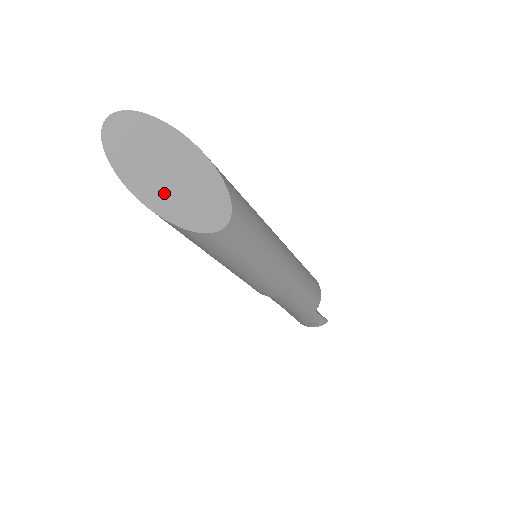
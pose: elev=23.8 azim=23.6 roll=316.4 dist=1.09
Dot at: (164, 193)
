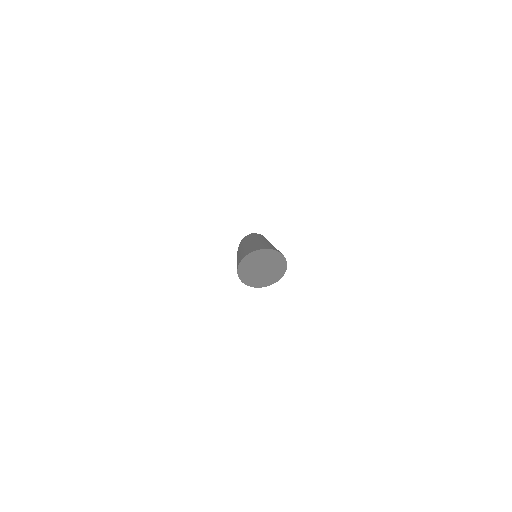
Dot at: (252, 274)
